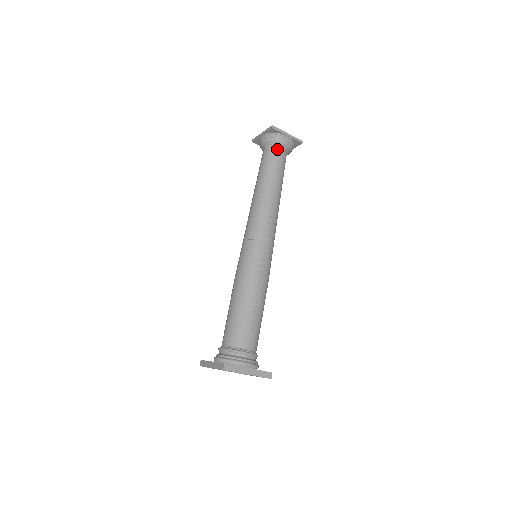
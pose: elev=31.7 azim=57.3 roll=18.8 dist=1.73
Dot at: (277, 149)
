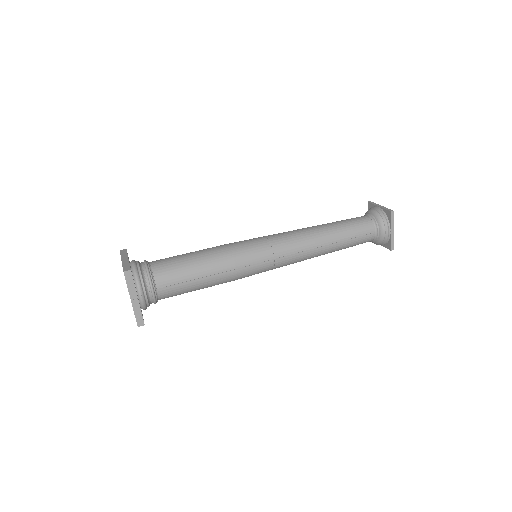
Dot at: (373, 228)
